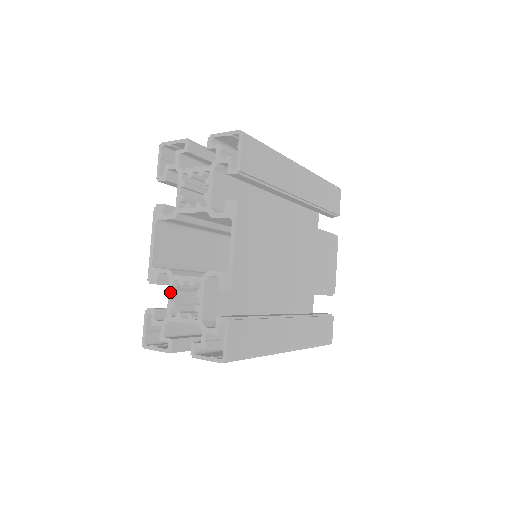
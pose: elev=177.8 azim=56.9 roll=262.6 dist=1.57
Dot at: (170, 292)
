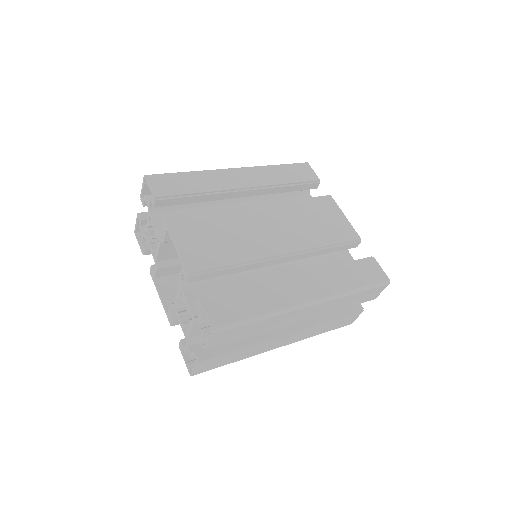
Dot at: (178, 318)
